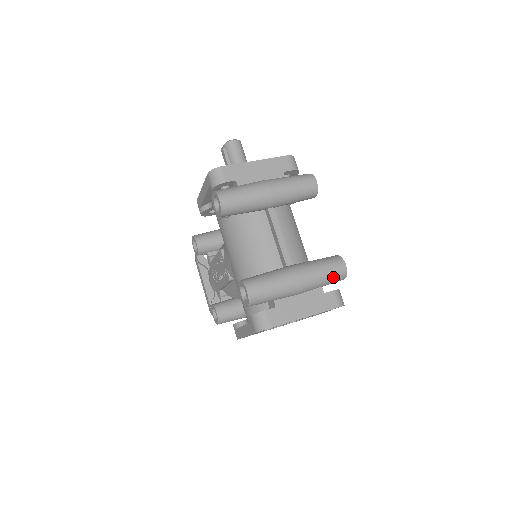
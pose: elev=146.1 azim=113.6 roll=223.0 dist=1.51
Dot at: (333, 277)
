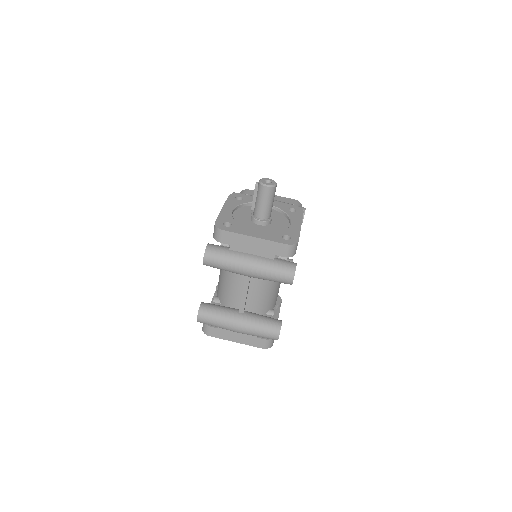
Dot at: occluded
